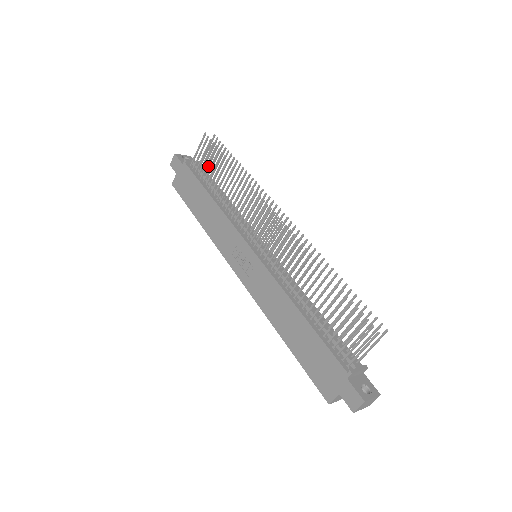
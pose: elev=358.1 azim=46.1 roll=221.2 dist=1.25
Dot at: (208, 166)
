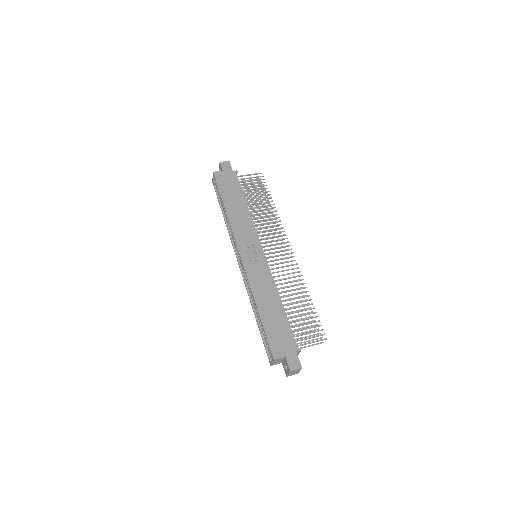
Dot at: (244, 187)
